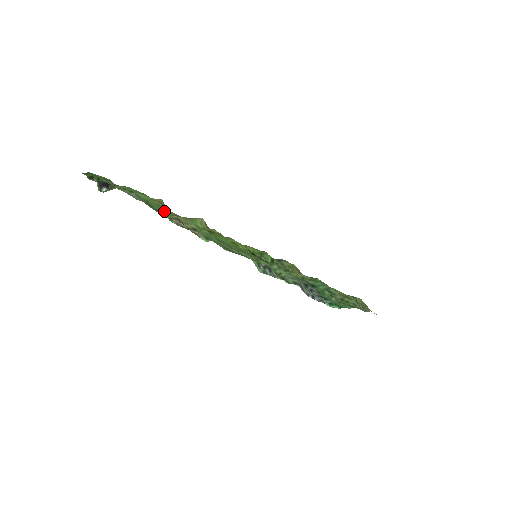
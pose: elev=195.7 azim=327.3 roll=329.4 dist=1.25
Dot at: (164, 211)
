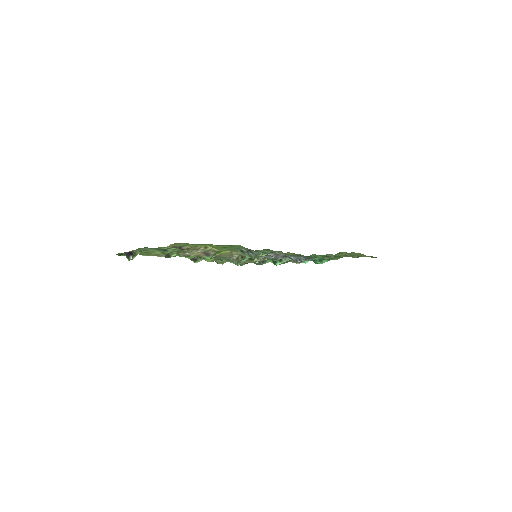
Dot at: occluded
